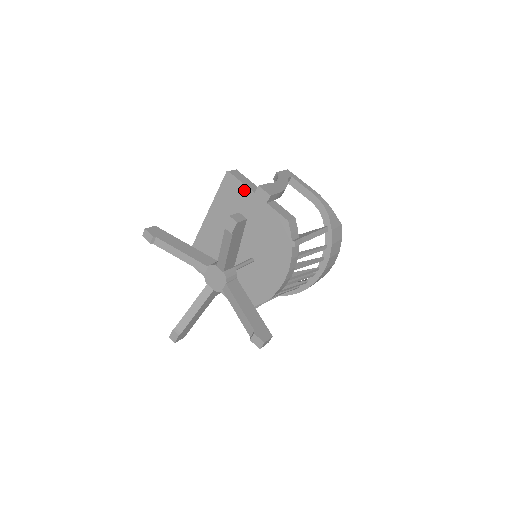
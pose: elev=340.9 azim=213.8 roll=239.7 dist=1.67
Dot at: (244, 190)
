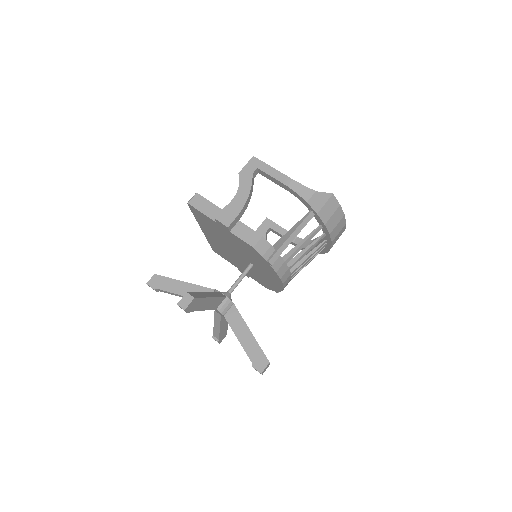
Dot at: (208, 219)
